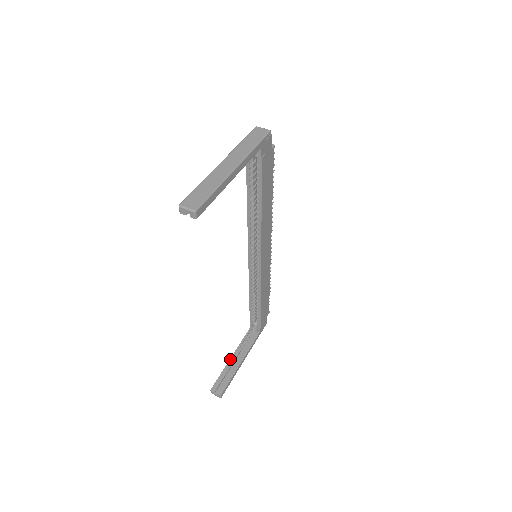
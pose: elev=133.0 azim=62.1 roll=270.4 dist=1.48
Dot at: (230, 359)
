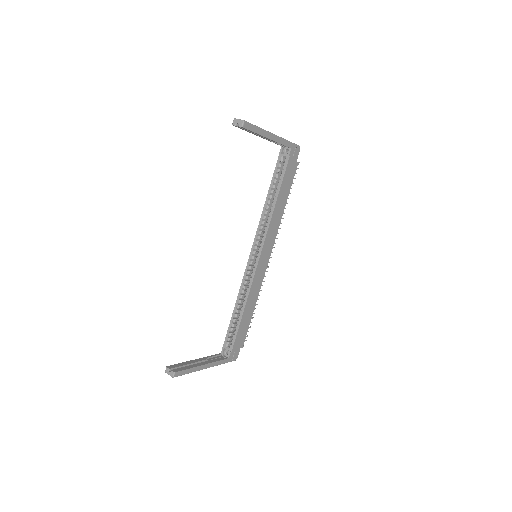
Dot at: occluded
